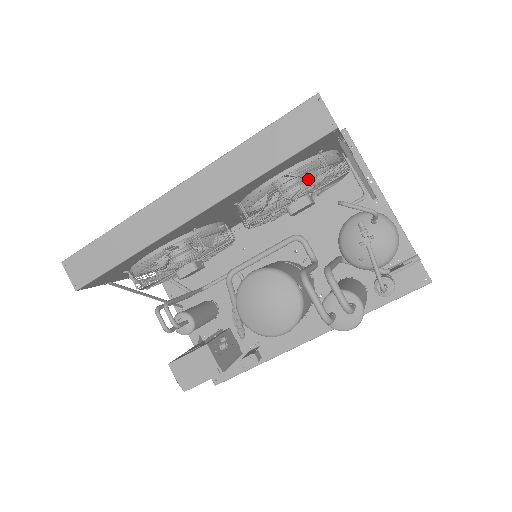
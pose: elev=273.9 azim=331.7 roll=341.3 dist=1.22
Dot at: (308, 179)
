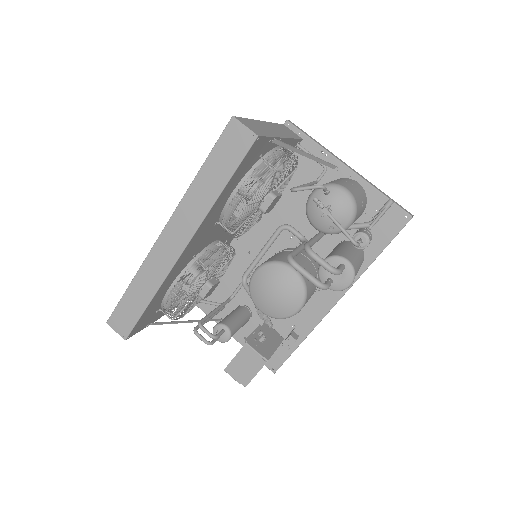
Dot at: occluded
